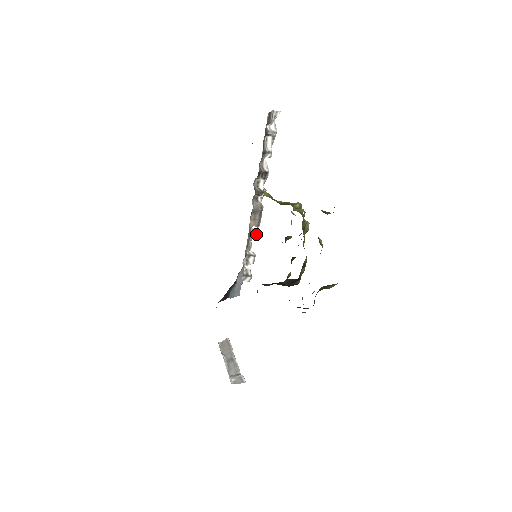
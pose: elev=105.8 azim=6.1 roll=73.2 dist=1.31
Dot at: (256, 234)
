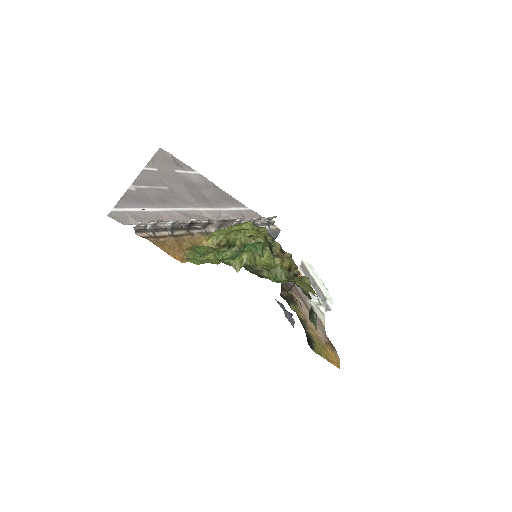
Dot at: (241, 220)
